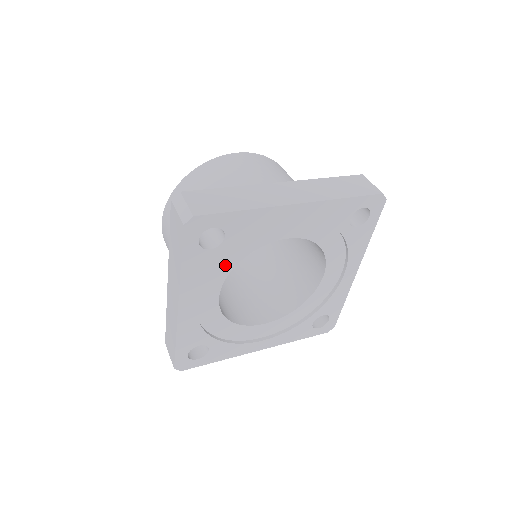
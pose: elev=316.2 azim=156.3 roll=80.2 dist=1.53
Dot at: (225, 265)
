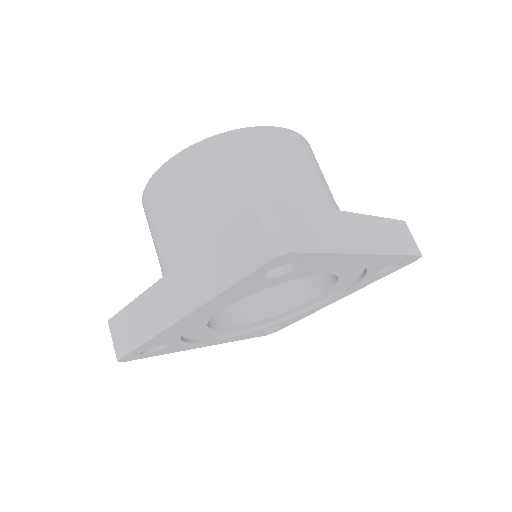
Dot at: occluded
